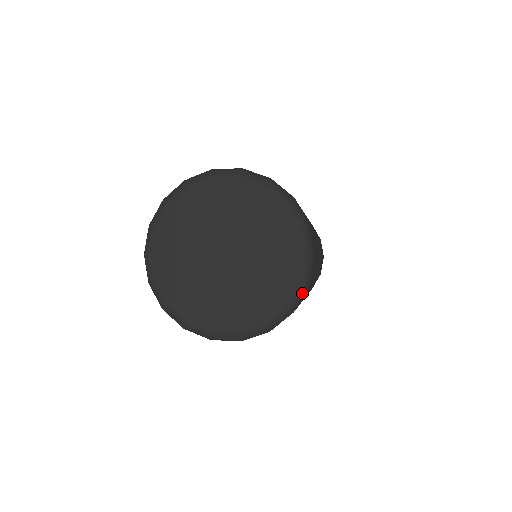
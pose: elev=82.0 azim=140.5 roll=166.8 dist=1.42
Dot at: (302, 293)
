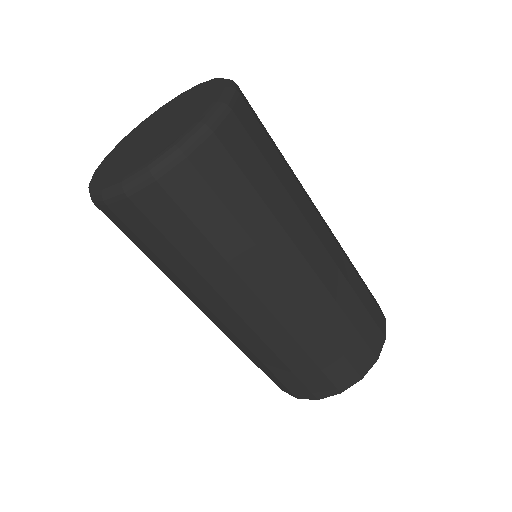
Dot at: (232, 83)
